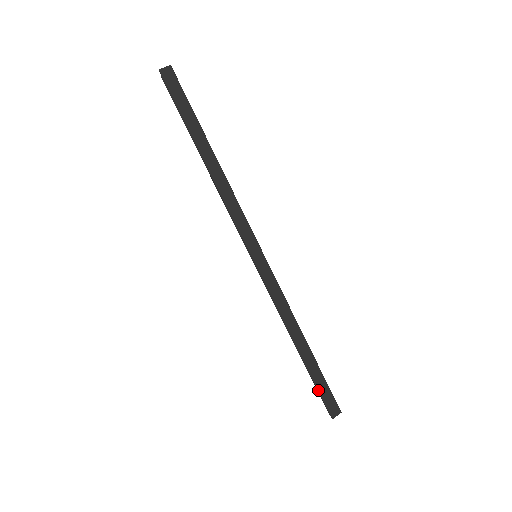
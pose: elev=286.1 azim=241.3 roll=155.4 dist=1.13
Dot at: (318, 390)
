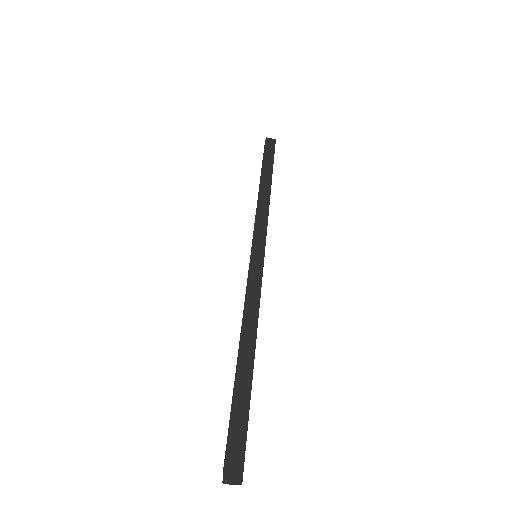
Dot at: (230, 422)
